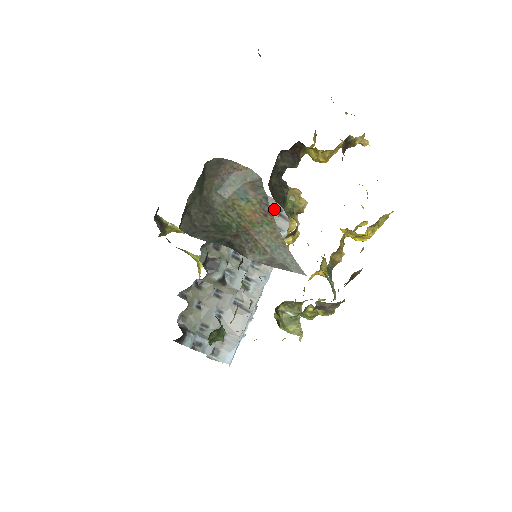
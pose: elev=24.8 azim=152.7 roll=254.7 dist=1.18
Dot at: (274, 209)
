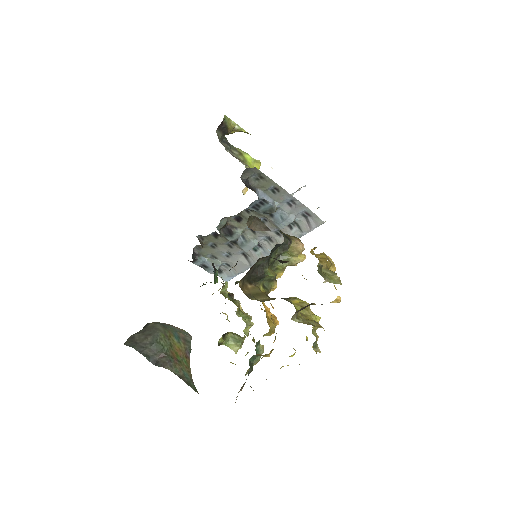
Dot at: (302, 212)
